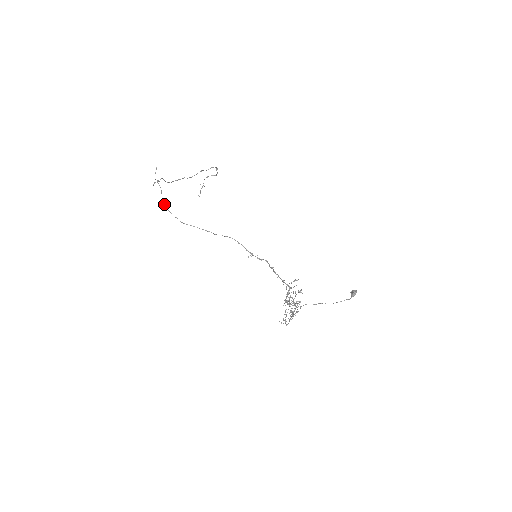
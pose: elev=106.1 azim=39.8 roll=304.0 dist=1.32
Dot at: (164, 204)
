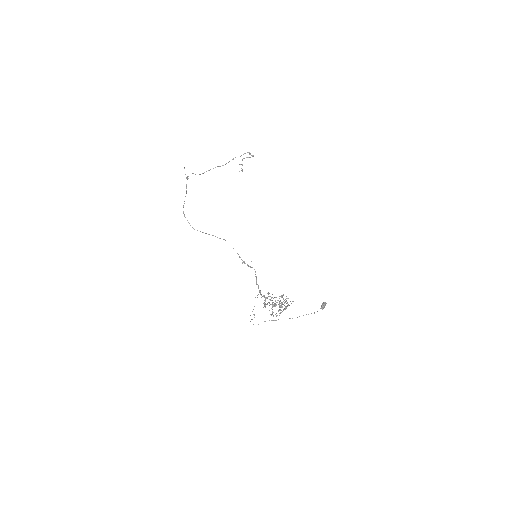
Dot at: occluded
